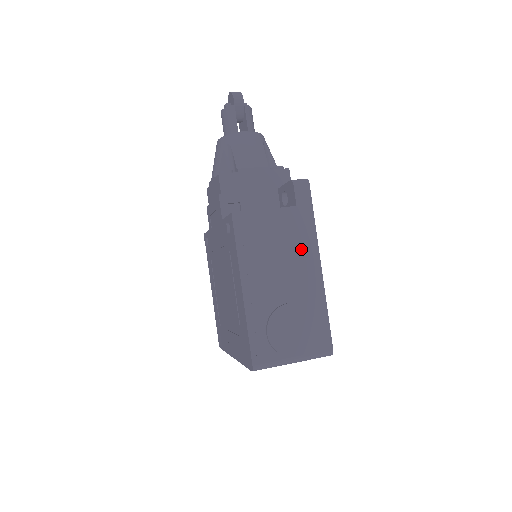
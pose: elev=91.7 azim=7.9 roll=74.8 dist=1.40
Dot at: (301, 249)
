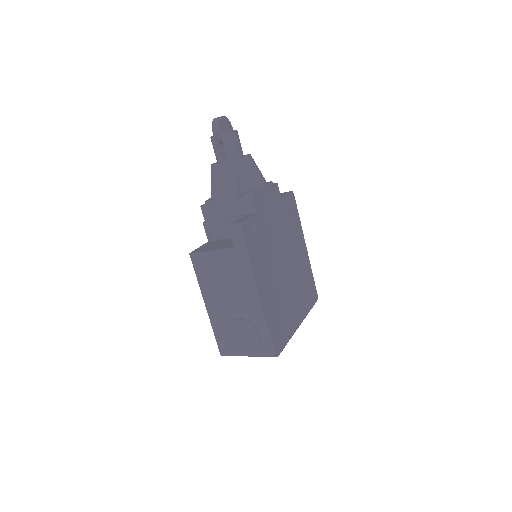
Dot at: (242, 281)
